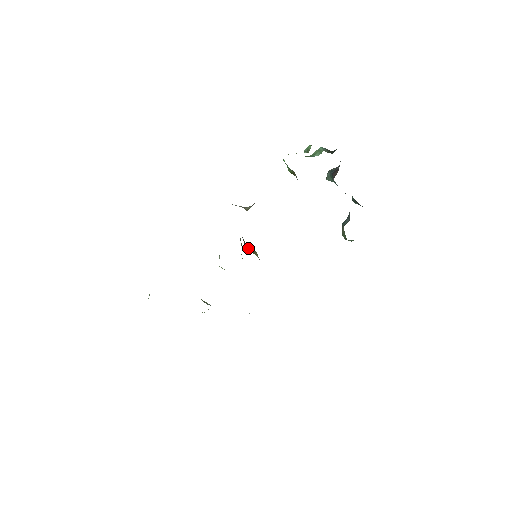
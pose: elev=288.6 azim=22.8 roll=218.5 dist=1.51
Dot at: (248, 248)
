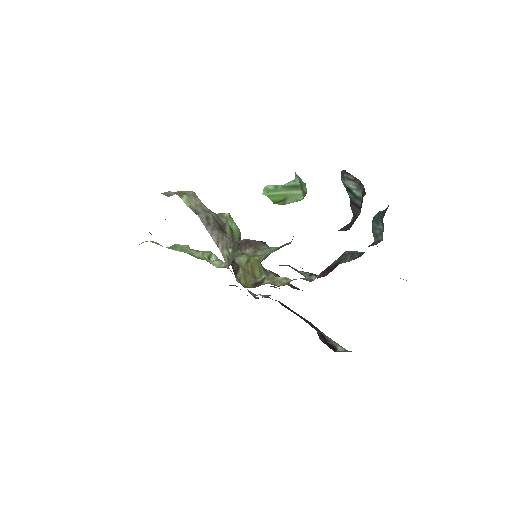
Dot at: (243, 273)
